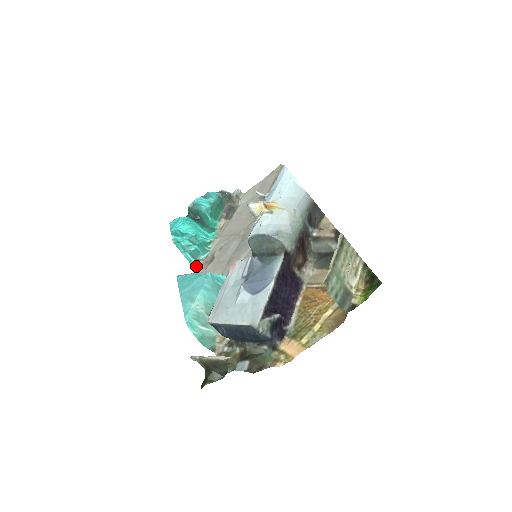
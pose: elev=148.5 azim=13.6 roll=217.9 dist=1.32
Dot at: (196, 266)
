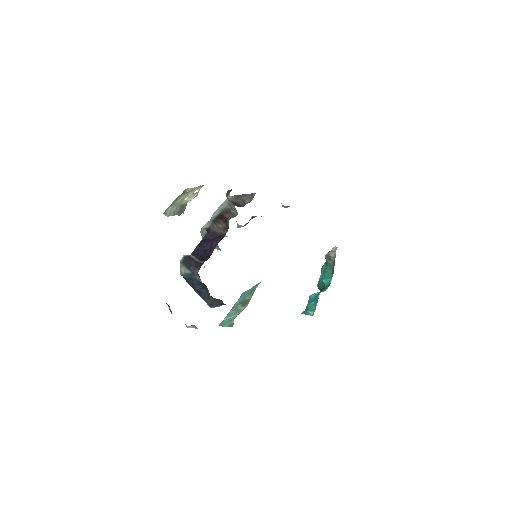
Dot at: occluded
